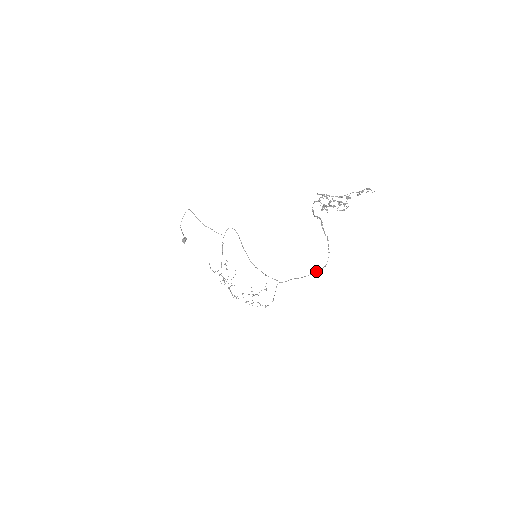
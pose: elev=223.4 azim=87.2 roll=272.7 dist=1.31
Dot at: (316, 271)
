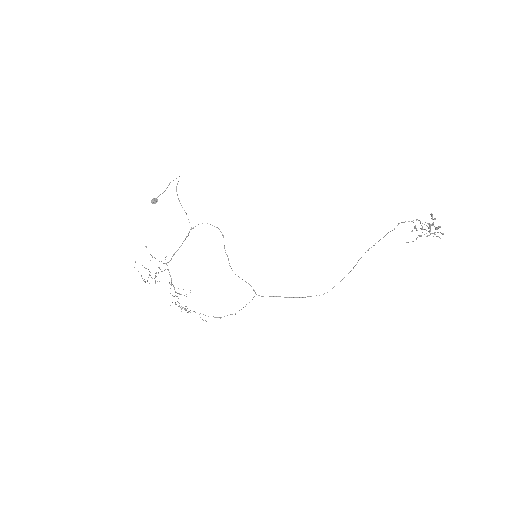
Dot at: (310, 296)
